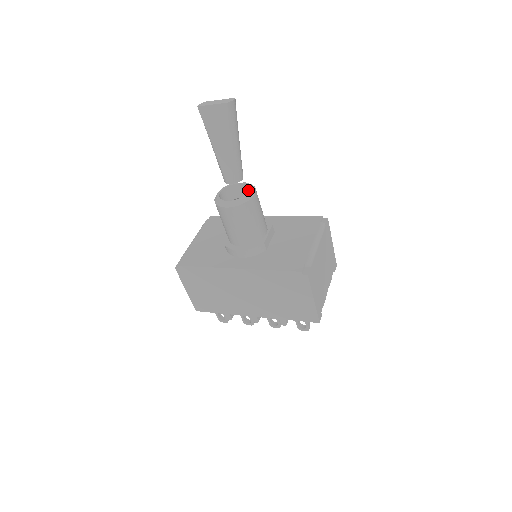
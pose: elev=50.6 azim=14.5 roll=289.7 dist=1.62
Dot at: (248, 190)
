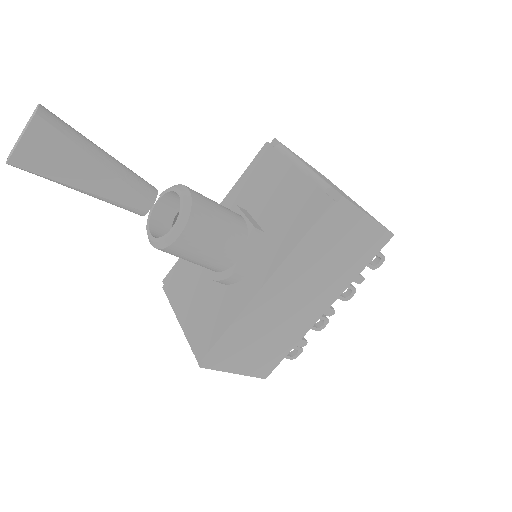
Dot at: (174, 197)
